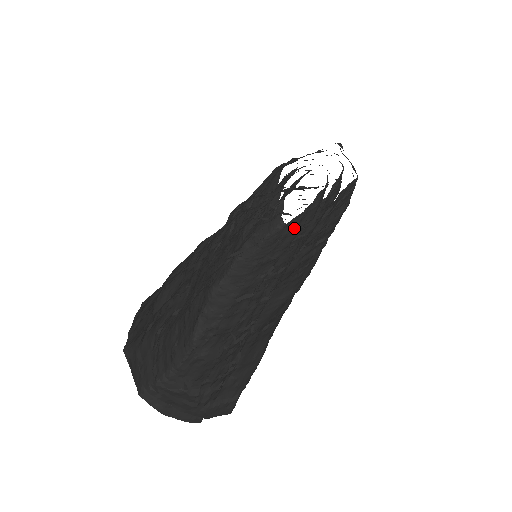
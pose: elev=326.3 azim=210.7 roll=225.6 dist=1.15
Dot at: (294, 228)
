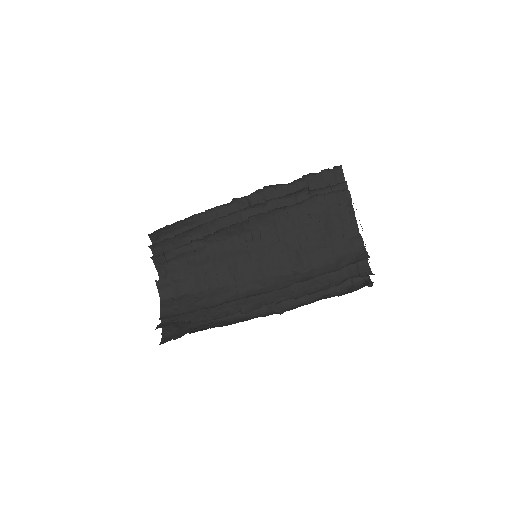
Dot at: (295, 262)
